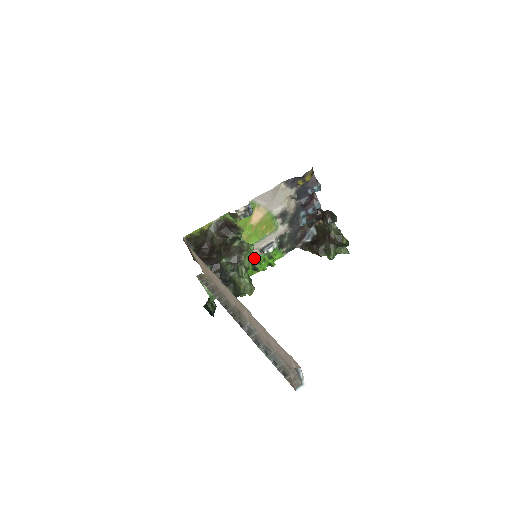
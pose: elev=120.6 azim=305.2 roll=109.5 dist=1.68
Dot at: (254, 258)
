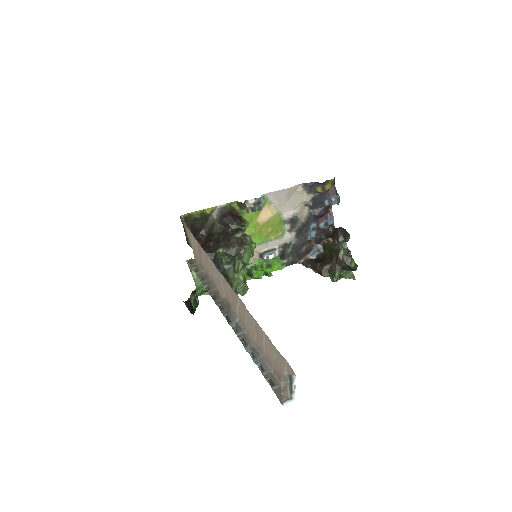
Dot at: (251, 262)
